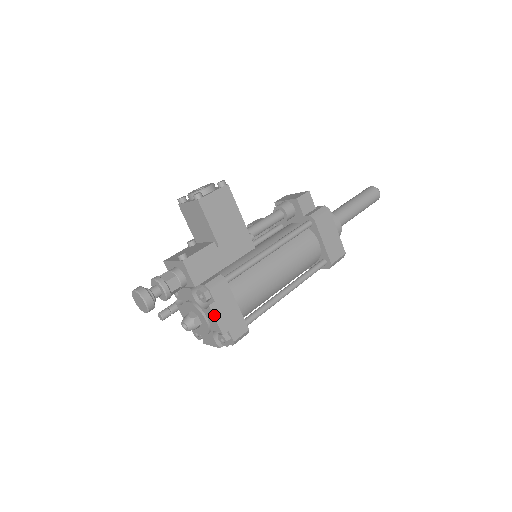
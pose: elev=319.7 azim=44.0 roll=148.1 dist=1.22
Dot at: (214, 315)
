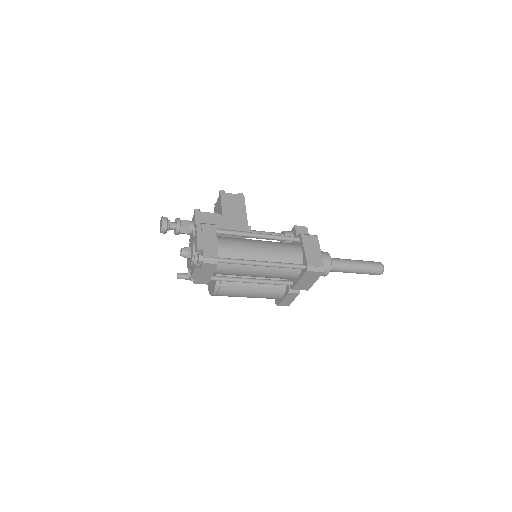
Dot at: (197, 236)
